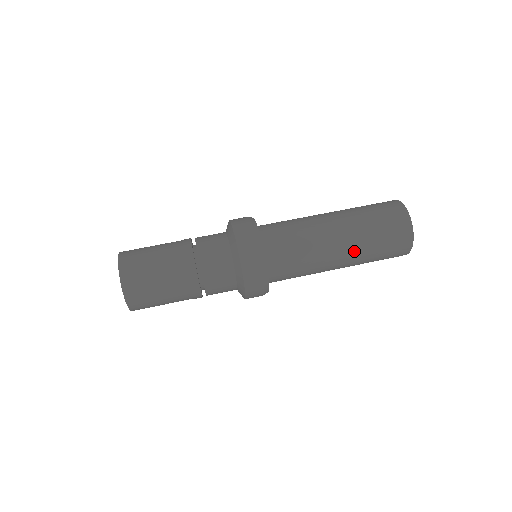
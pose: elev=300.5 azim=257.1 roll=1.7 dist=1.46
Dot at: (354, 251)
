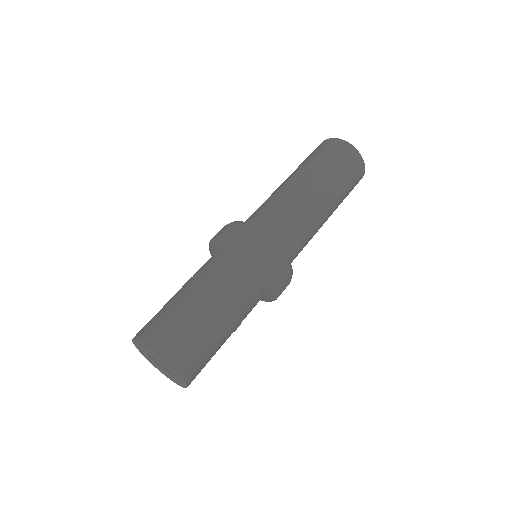
Dot at: (332, 213)
